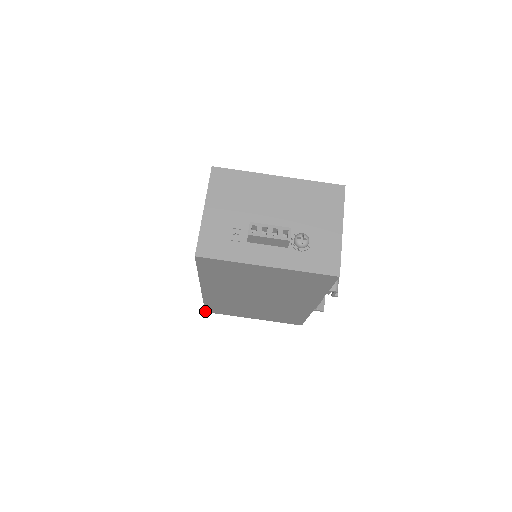
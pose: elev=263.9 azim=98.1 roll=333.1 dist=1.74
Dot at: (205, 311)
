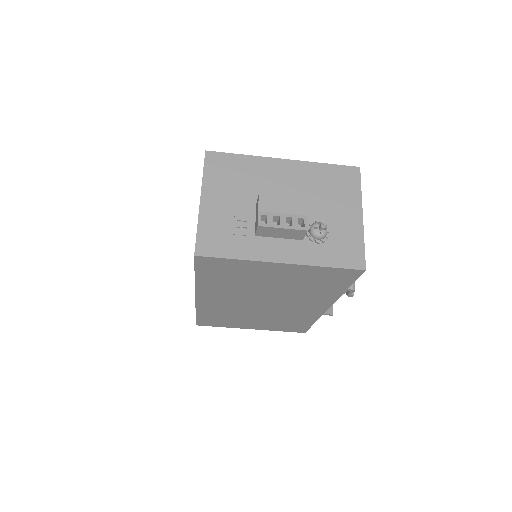
Dot at: (196, 324)
